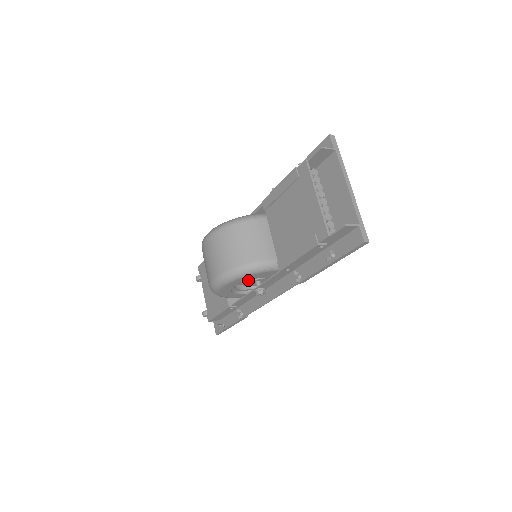
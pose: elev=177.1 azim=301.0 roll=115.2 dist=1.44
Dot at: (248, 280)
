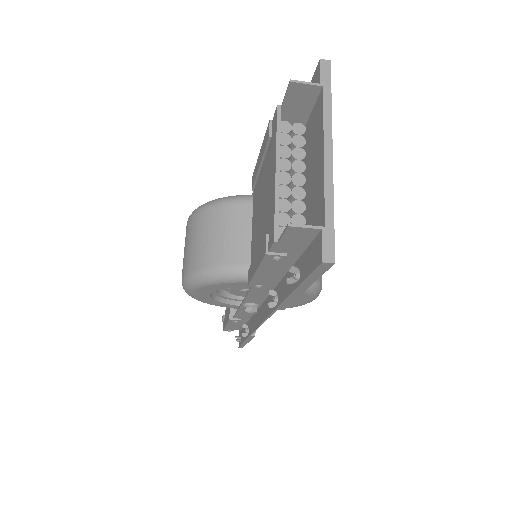
Dot at: (234, 289)
